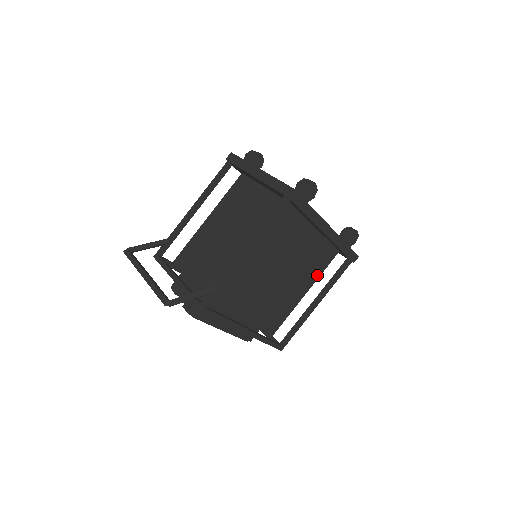
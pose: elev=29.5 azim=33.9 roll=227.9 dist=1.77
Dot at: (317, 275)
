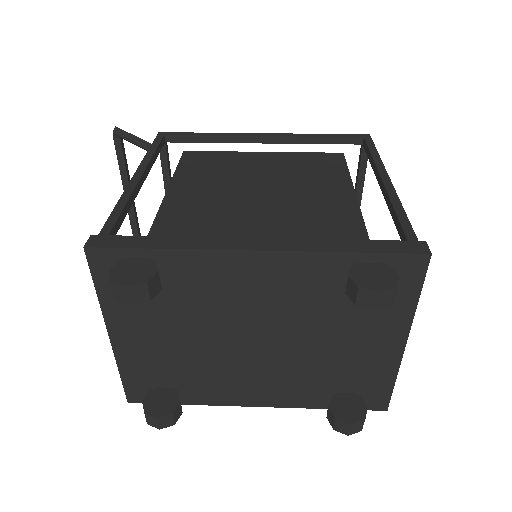
Dot at: occluded
